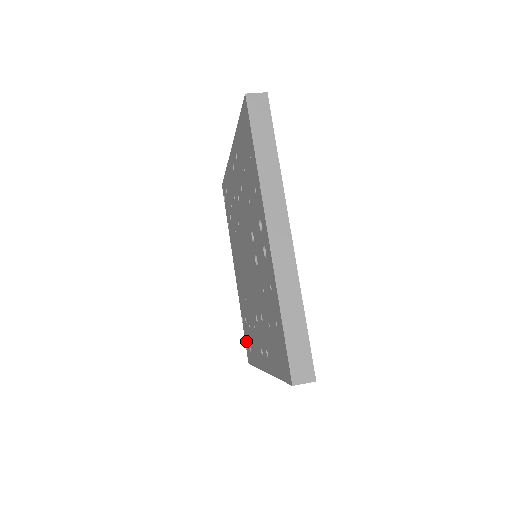
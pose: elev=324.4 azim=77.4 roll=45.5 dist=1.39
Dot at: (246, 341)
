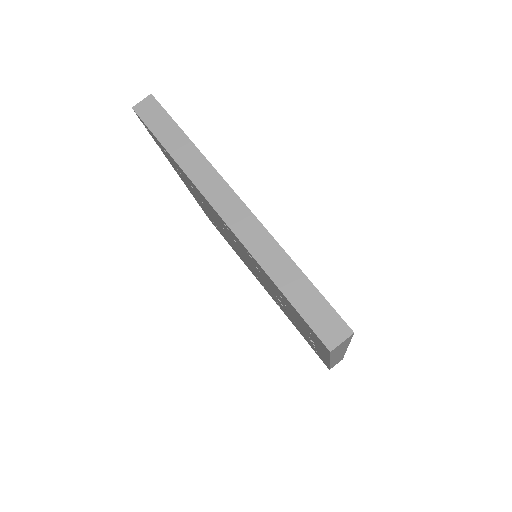
Dot at: (209, 218)
